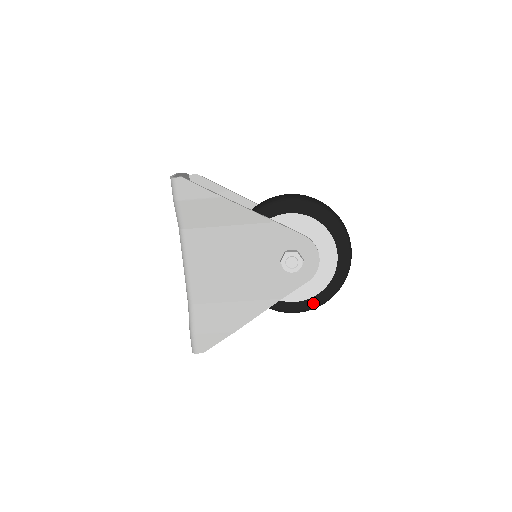
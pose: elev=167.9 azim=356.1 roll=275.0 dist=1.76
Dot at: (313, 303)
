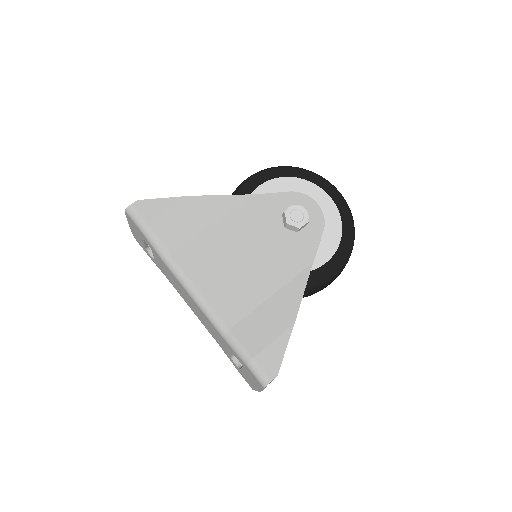
Dot at: (343, 253)
